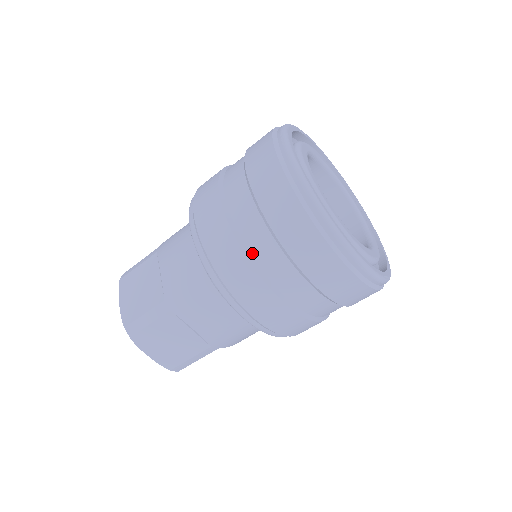
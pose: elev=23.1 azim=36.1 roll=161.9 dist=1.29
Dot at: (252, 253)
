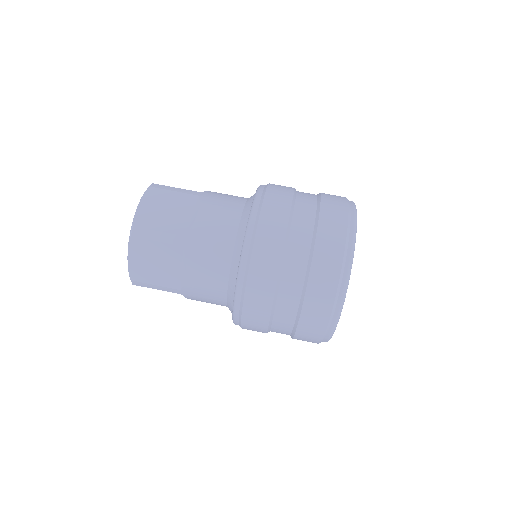
Dot at: (272, 328)
